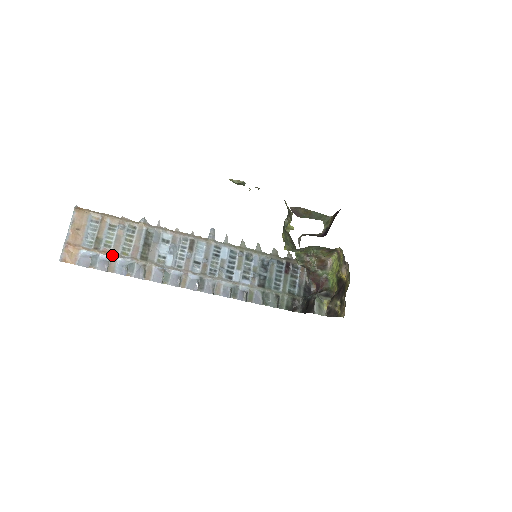
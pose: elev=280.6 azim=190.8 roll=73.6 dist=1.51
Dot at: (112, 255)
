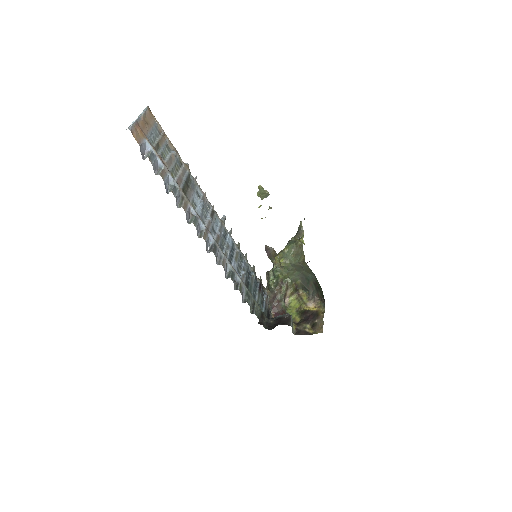
Dot at: (165, 166)
